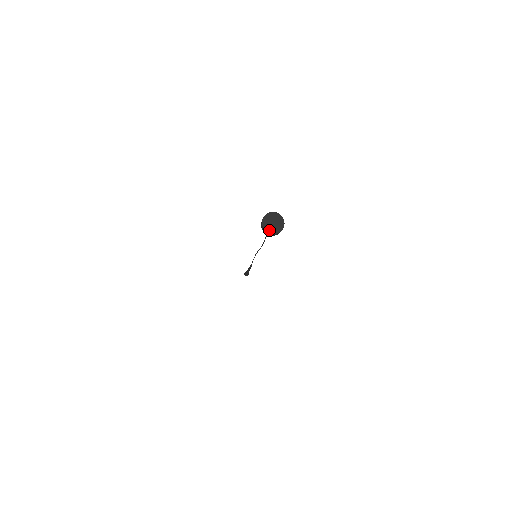
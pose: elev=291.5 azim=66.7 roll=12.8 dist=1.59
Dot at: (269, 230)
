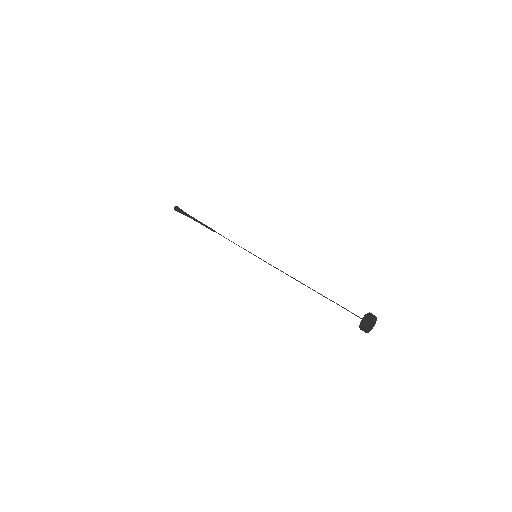
Dot at: (369, 331)
